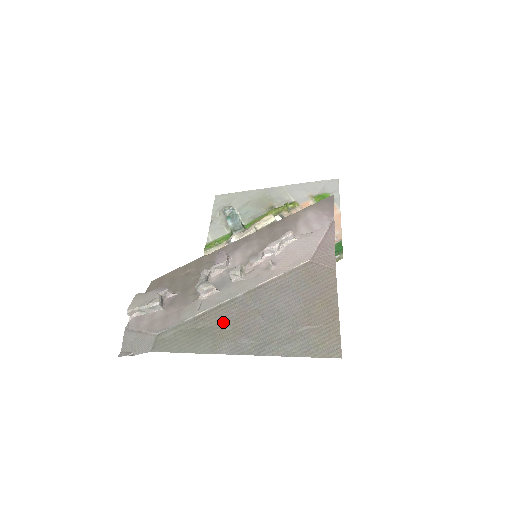
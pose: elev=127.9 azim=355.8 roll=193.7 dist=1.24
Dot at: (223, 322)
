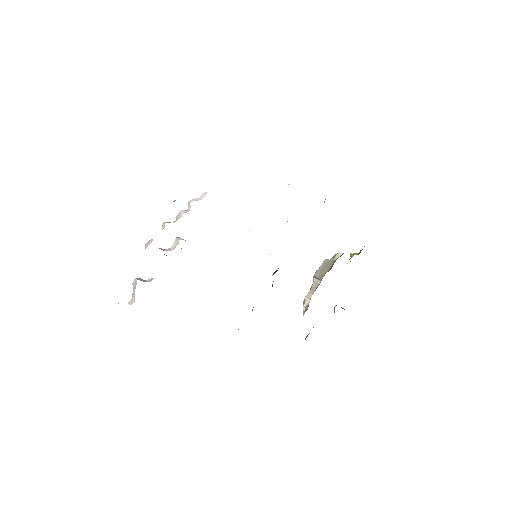
Dot at: occluded
